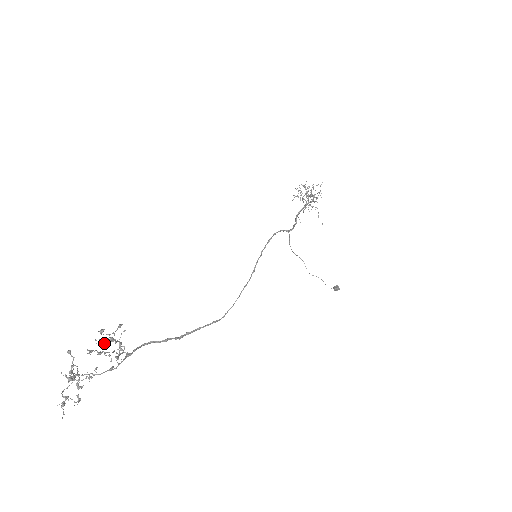
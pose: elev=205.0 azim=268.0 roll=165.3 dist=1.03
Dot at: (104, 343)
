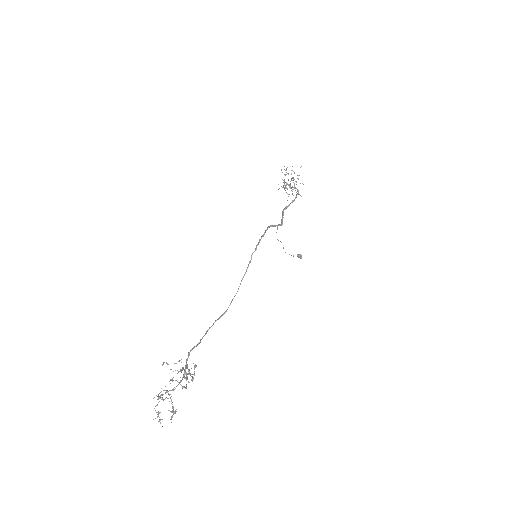
Dot at: occluded
